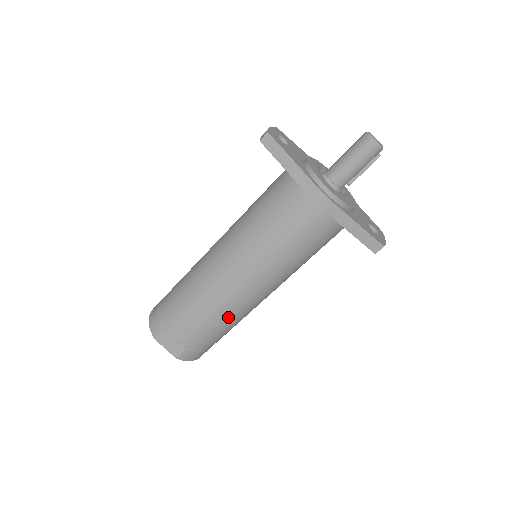
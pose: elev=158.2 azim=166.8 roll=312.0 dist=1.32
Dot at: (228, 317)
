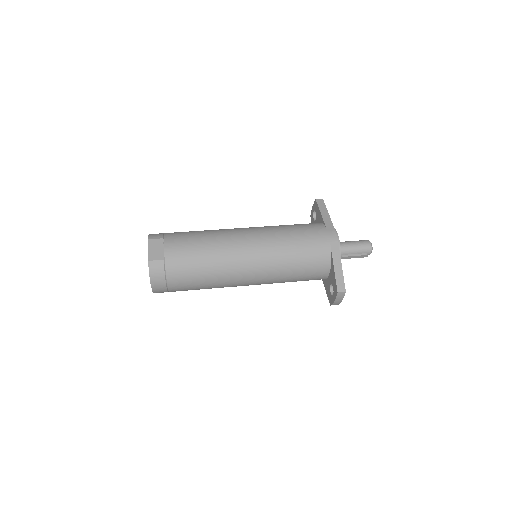
Dot at: (215, 262)
